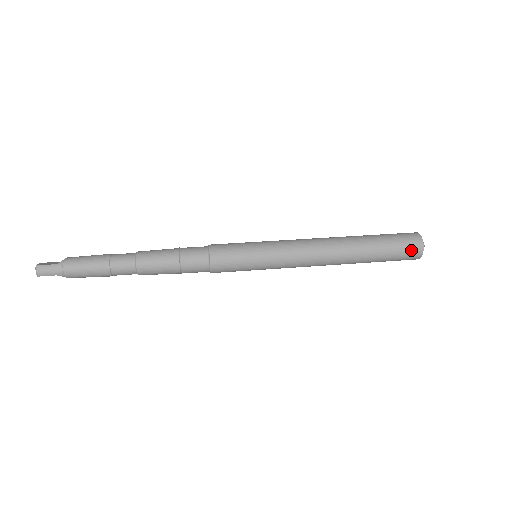
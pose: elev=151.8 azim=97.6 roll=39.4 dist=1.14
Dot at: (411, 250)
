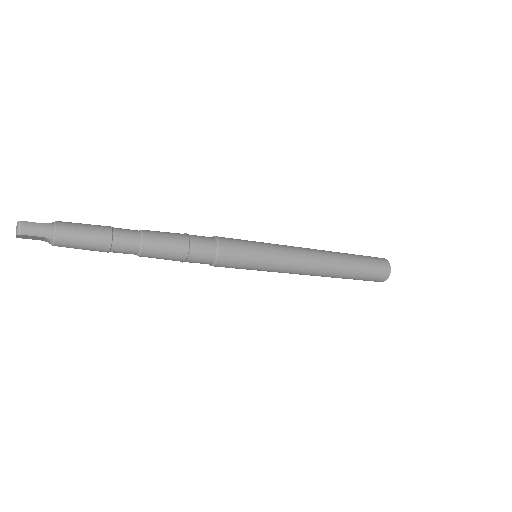
Dot at: (382, 269)
